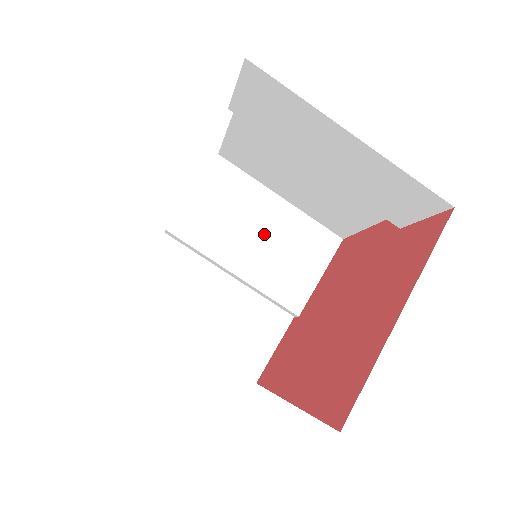
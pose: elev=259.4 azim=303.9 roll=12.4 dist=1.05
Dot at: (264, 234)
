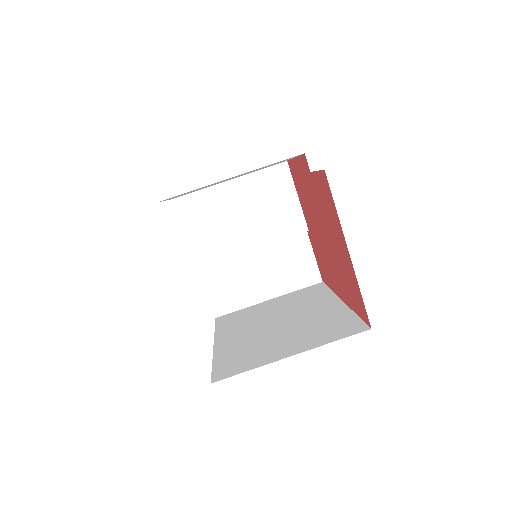
Dot at: (244, 211)
